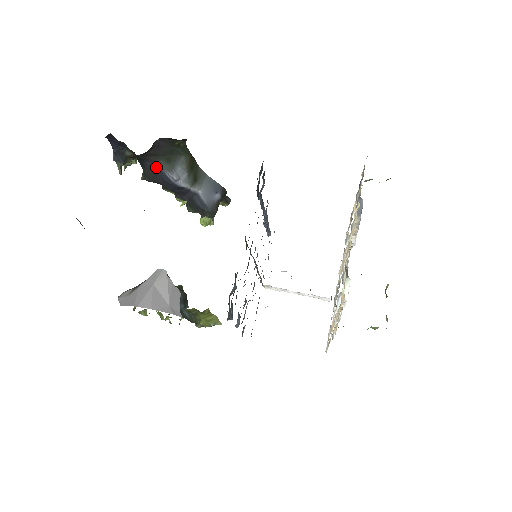
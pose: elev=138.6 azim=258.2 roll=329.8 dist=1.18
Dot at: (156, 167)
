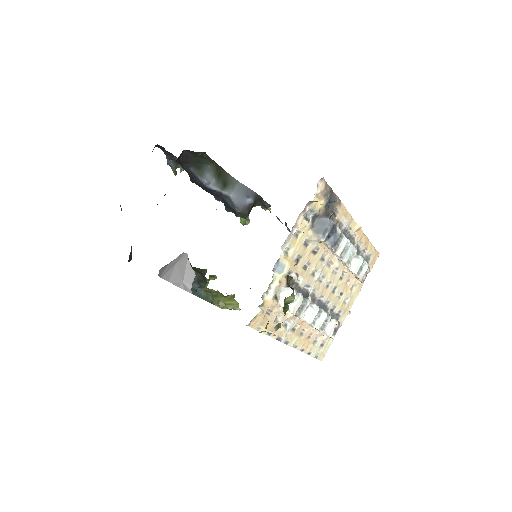
Dot at: (191, 172)
